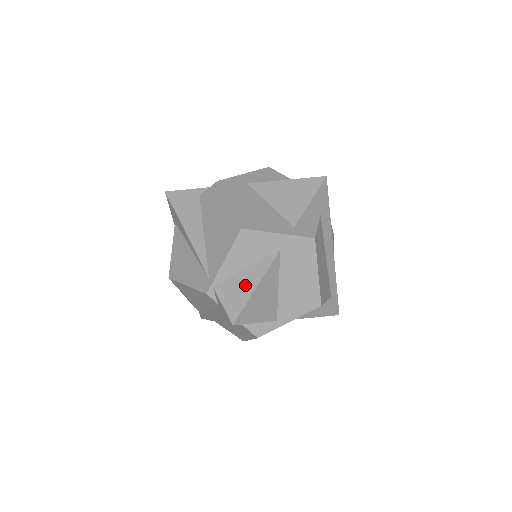
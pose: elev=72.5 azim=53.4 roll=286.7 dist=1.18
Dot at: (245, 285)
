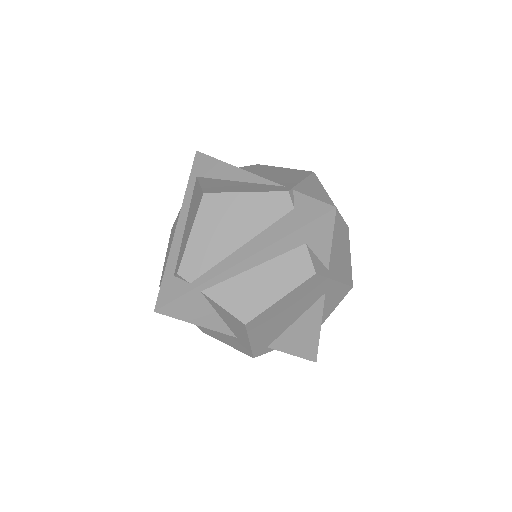
Dot at: occluded
